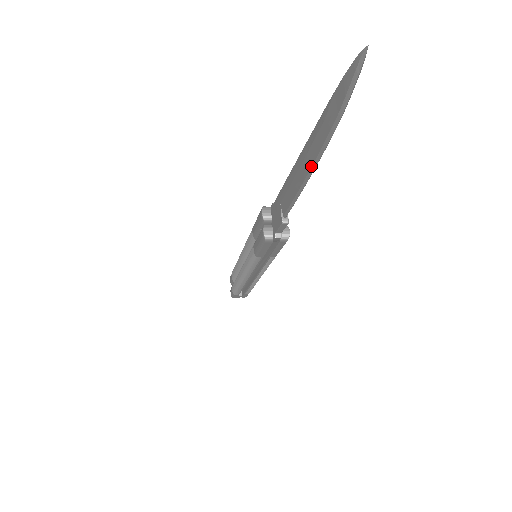
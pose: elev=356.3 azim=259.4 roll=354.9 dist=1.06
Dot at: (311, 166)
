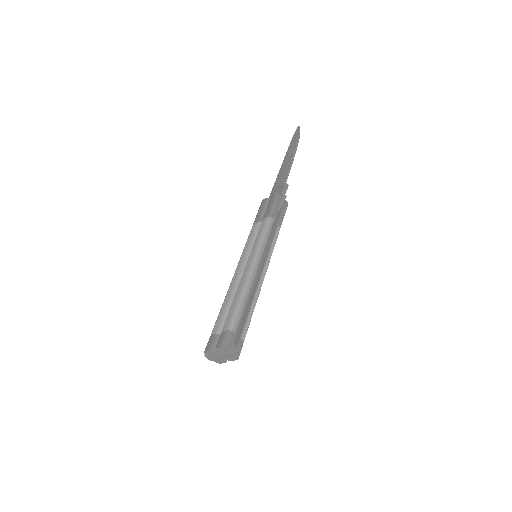
Dot at: (294, 152)
